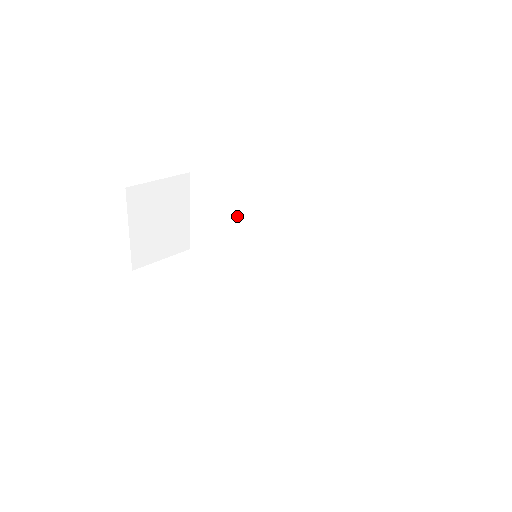
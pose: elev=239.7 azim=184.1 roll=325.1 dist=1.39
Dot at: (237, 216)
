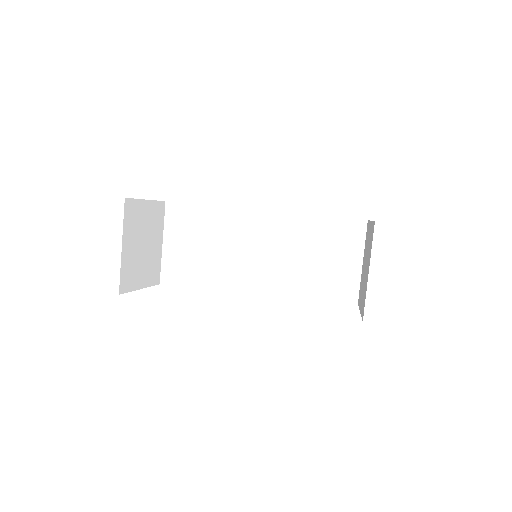
Dot at: (217, 237)
